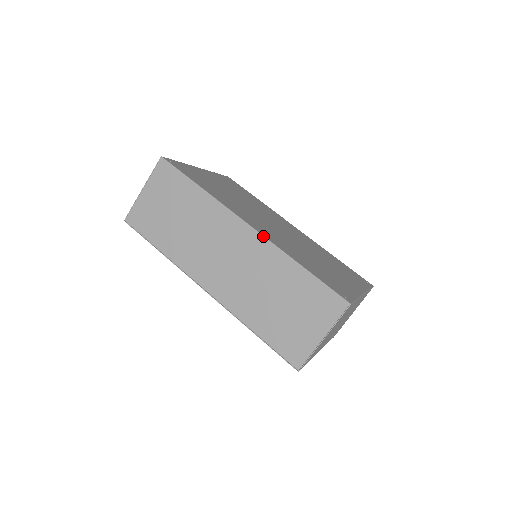
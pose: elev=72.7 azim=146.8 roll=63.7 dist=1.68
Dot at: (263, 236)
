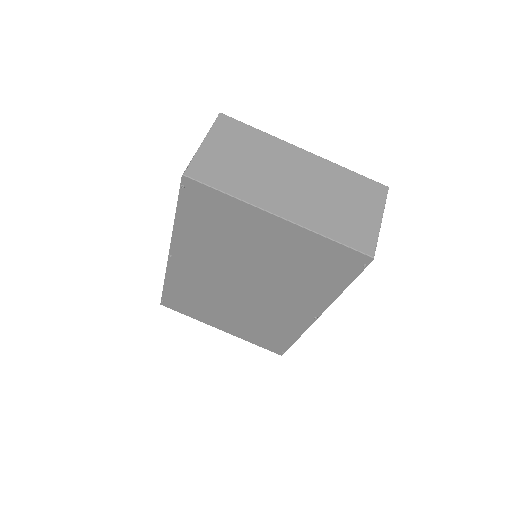
Dot at: occluded
